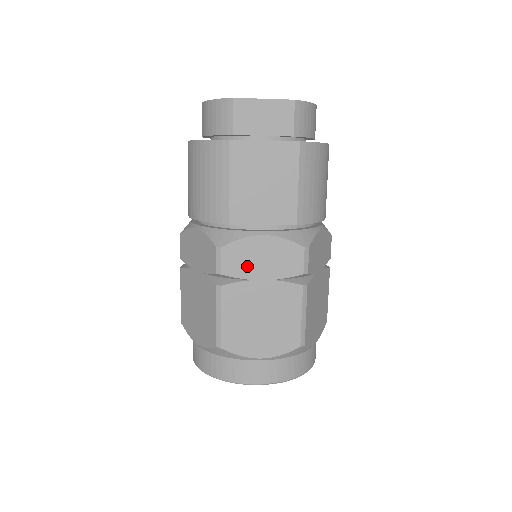
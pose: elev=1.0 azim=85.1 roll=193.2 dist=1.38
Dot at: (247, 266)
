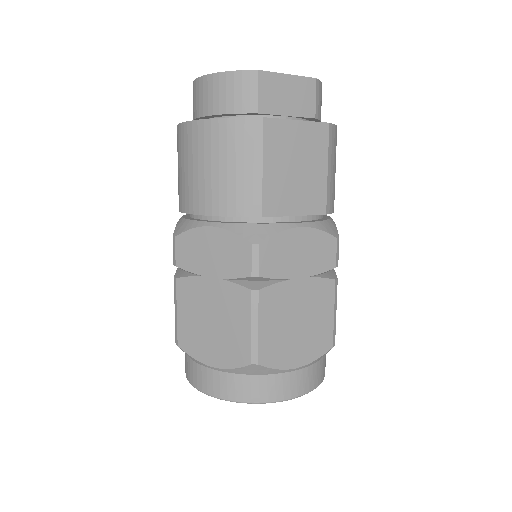
Dot at: (284, 264)
